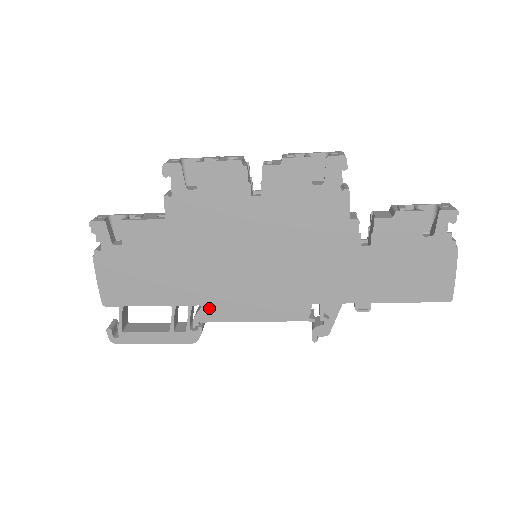
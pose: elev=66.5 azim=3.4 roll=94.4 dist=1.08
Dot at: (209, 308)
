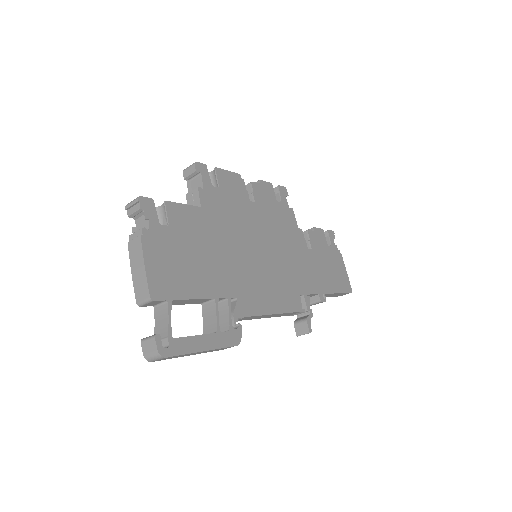
Dot at: (243, 300)
